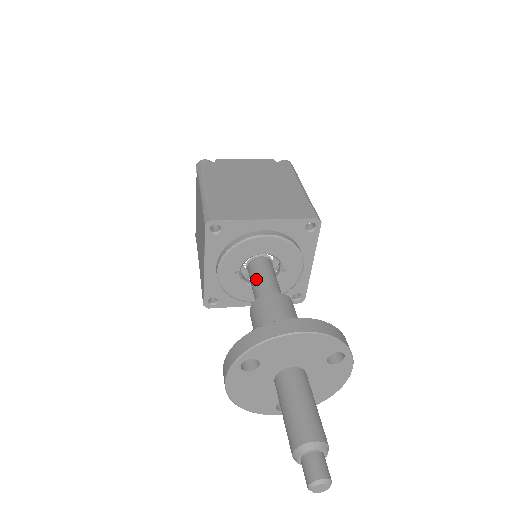
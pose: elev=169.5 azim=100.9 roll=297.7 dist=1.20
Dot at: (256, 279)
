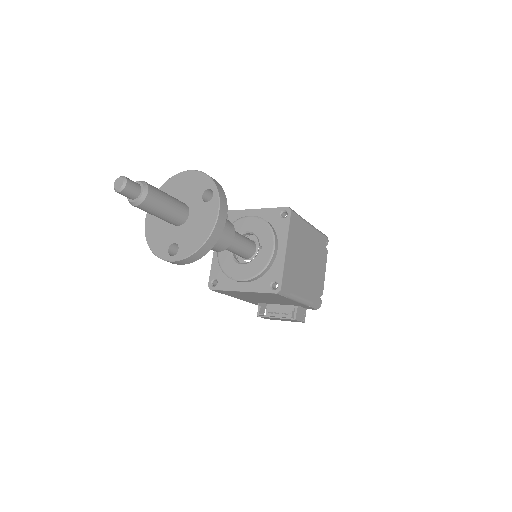
Dot at: occluded
